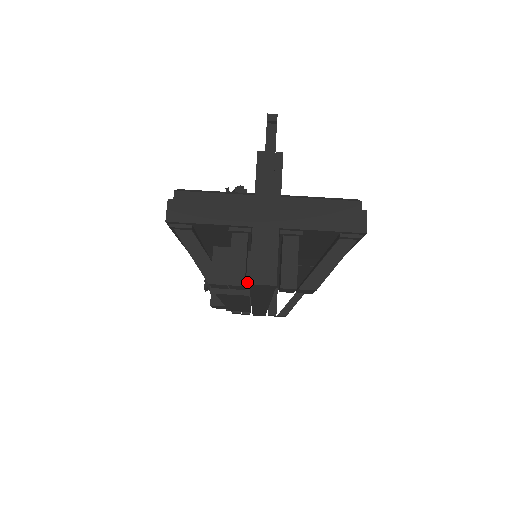
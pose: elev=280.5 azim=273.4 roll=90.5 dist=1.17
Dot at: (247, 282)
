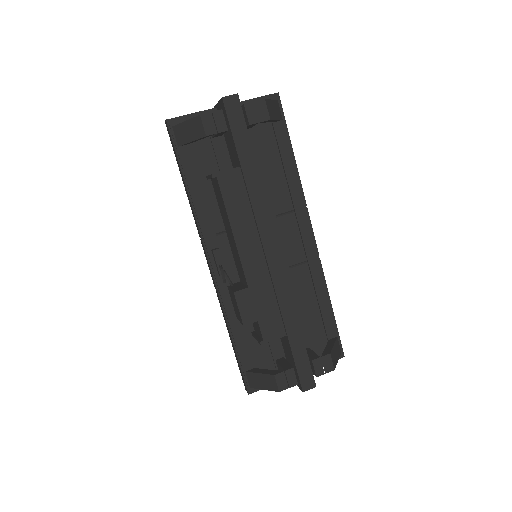
Dot at: occluded
